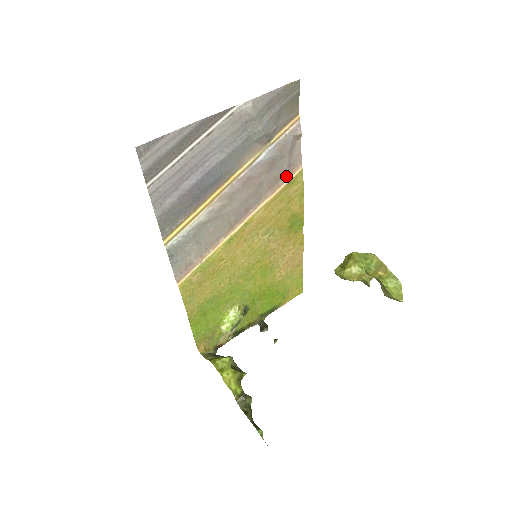
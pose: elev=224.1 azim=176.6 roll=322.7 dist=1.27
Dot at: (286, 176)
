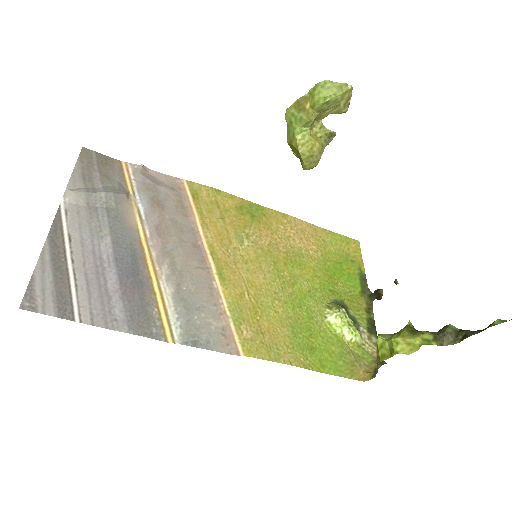
Dot at: (183, 197)
